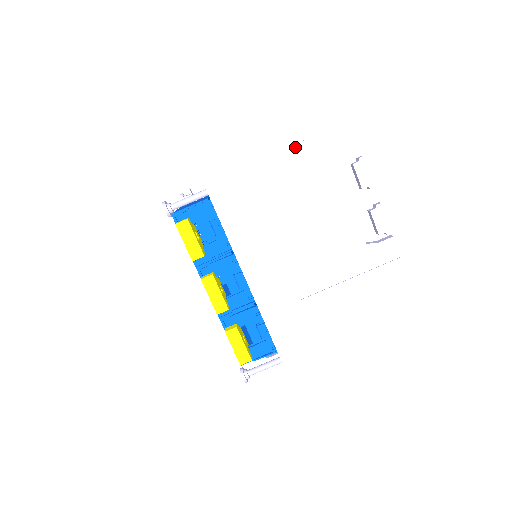
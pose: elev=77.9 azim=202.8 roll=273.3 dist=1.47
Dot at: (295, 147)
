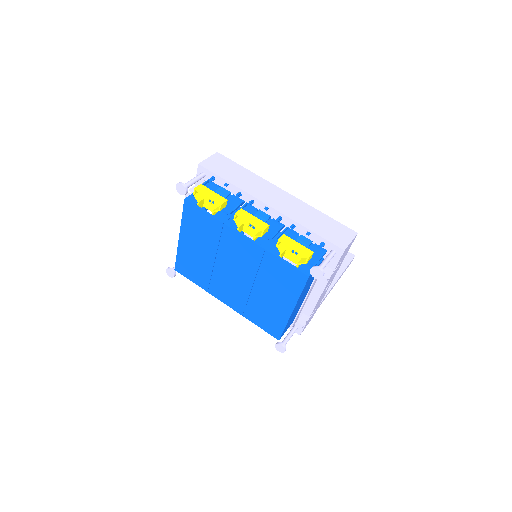
Dot at: occluded
